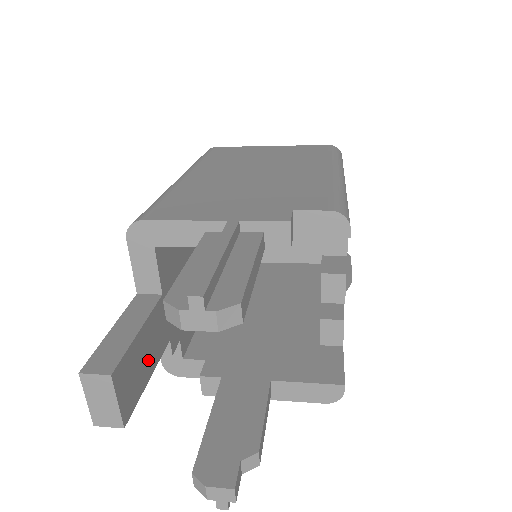
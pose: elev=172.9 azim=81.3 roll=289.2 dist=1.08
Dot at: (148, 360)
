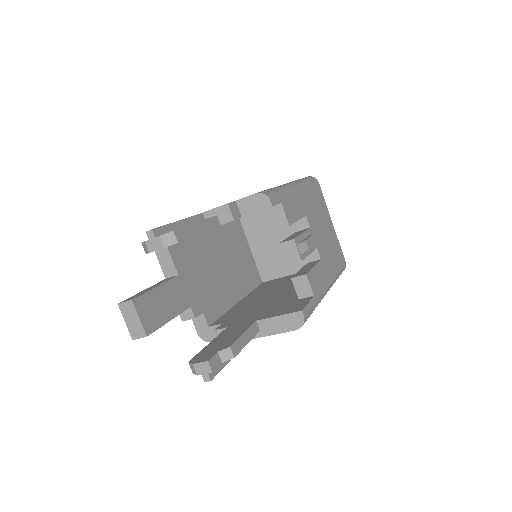
Dot at: (167, 308)
